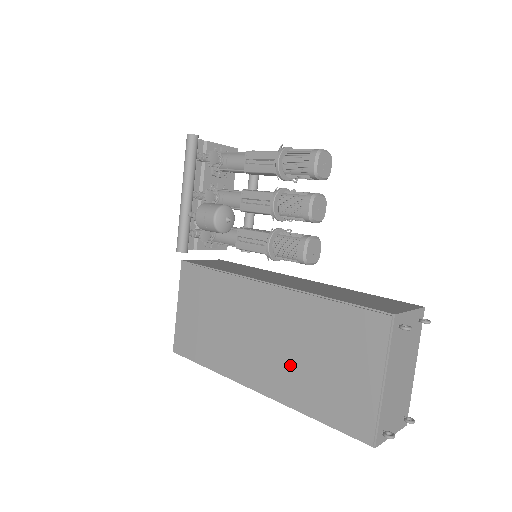
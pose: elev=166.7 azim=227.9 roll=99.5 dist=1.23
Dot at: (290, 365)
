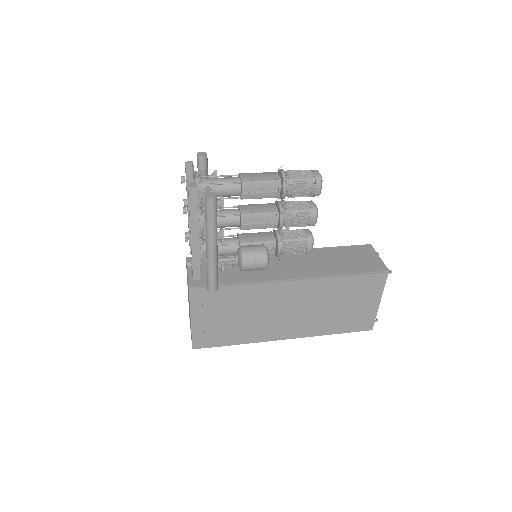
Dot at: (317, 317)
